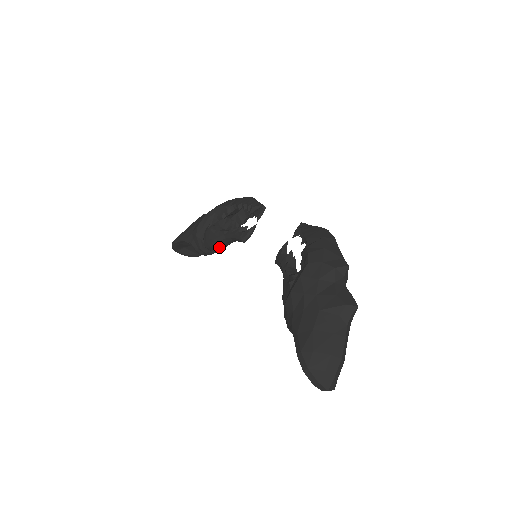
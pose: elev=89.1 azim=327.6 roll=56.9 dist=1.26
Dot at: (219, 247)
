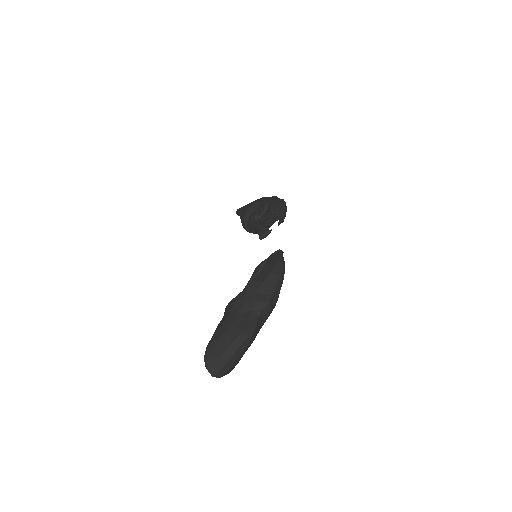
Dot at: (253, 232)
